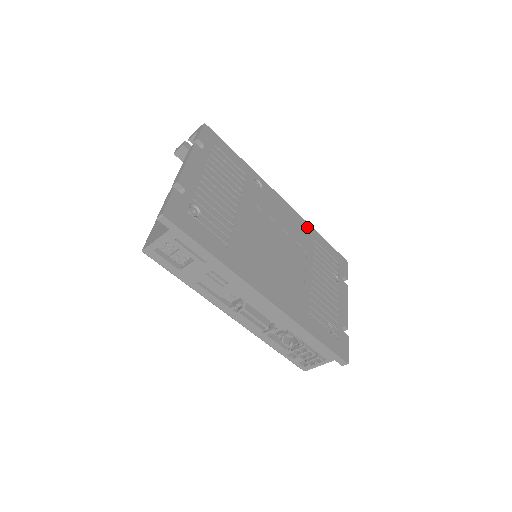
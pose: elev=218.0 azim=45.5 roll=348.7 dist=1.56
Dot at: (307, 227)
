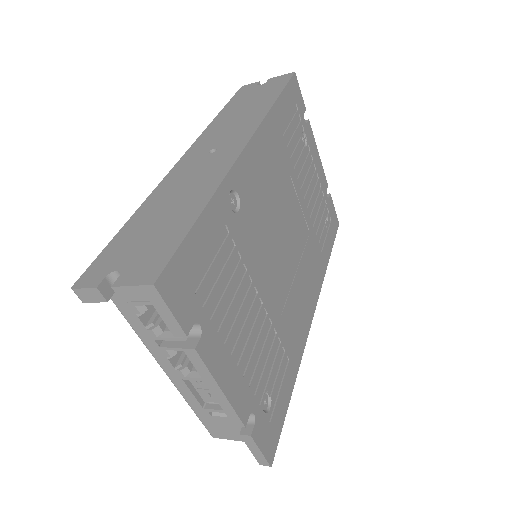
Dot at: (271, 125)
